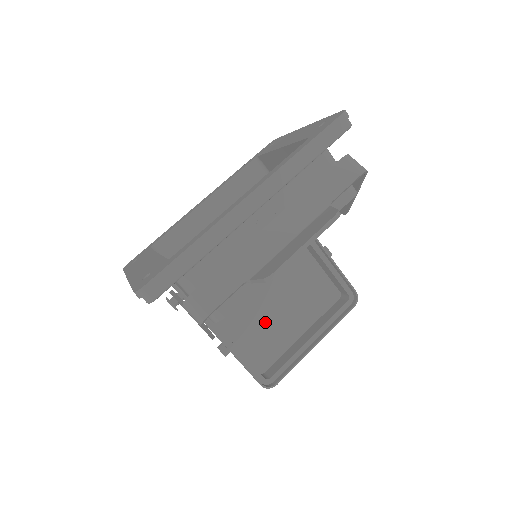
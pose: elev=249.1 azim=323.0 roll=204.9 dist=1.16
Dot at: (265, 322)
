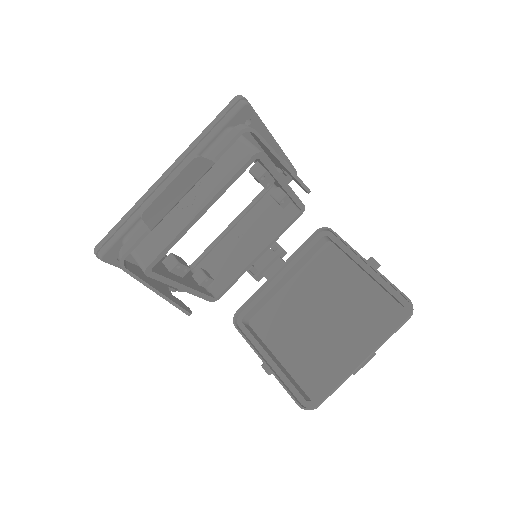
Dot at: (314, 343)
